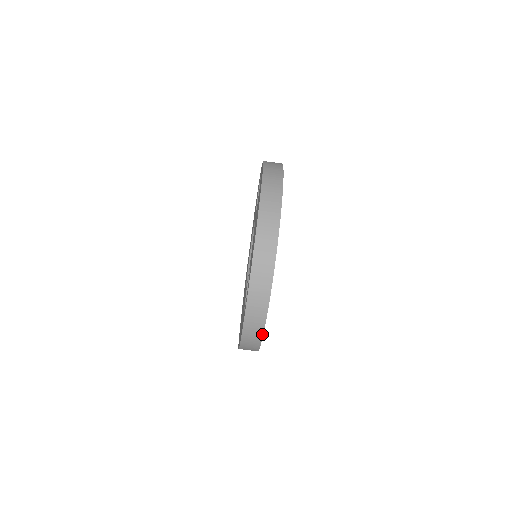
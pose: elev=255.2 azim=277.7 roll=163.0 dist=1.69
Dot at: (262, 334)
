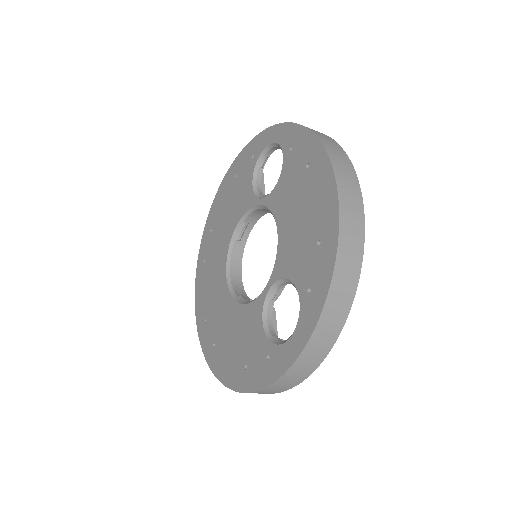
Dot at: (306, 377)
